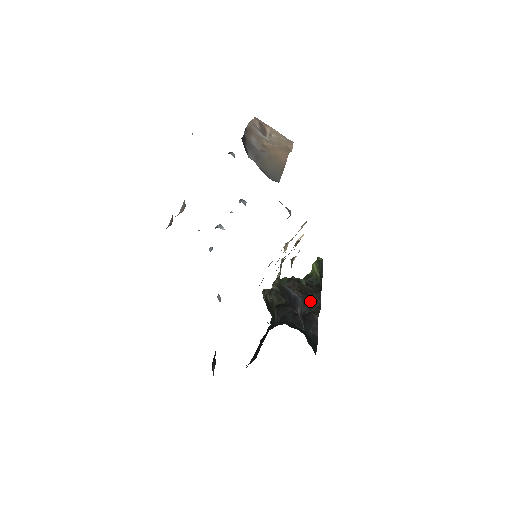
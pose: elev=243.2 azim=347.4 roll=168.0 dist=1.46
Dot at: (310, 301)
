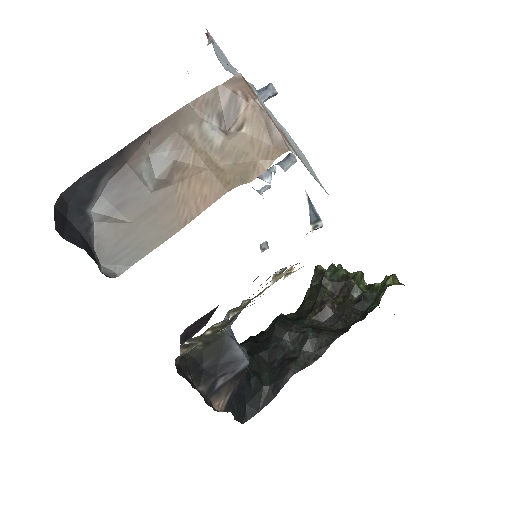
Dot at: (312, 341)
